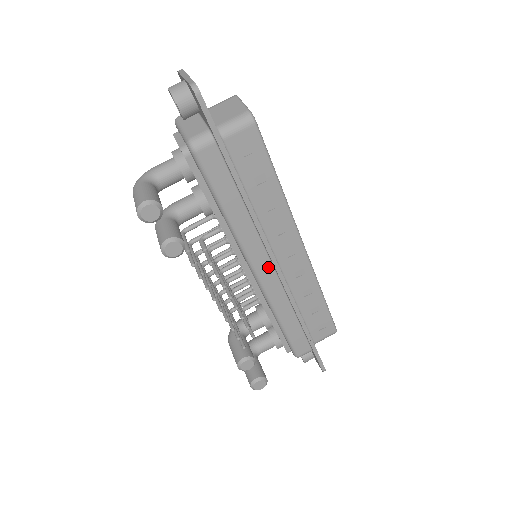
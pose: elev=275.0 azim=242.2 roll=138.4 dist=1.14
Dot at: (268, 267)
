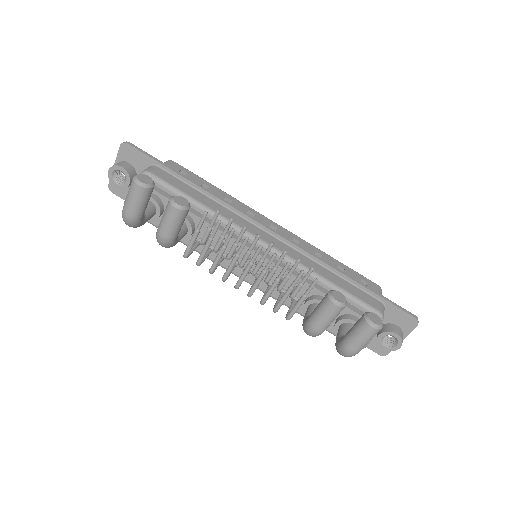
Dot at: (267, 236)
